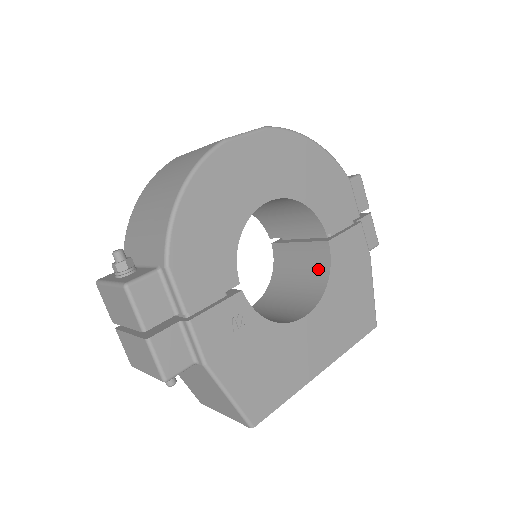
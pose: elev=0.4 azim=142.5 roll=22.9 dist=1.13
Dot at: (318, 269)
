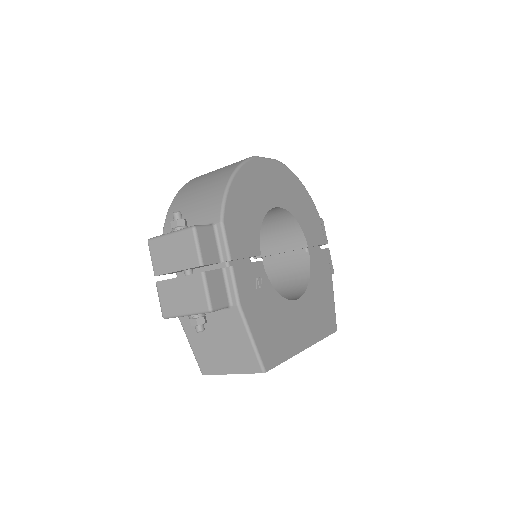
Dot at: (299, 274)
